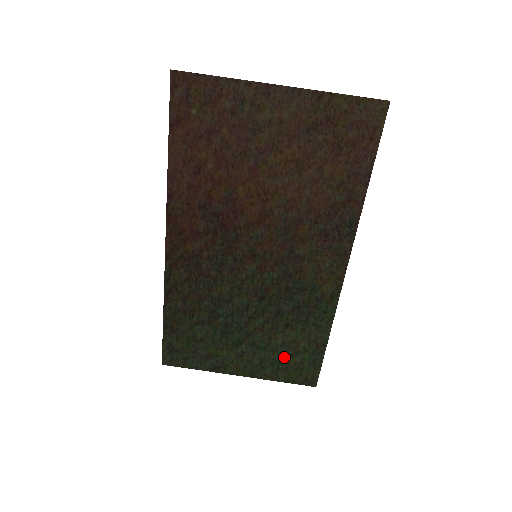
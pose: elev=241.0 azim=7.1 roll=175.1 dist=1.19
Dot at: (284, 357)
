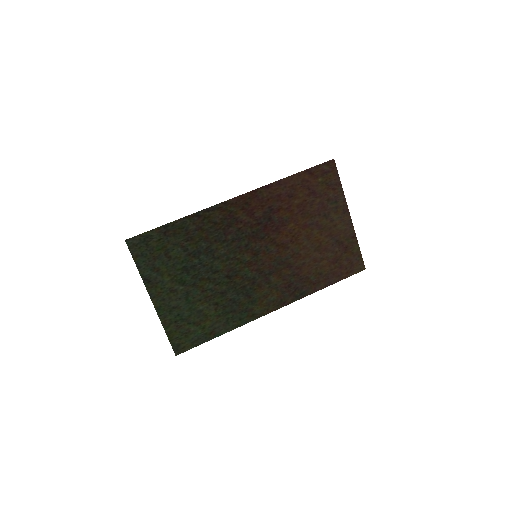
Dot at: (189, 319)
